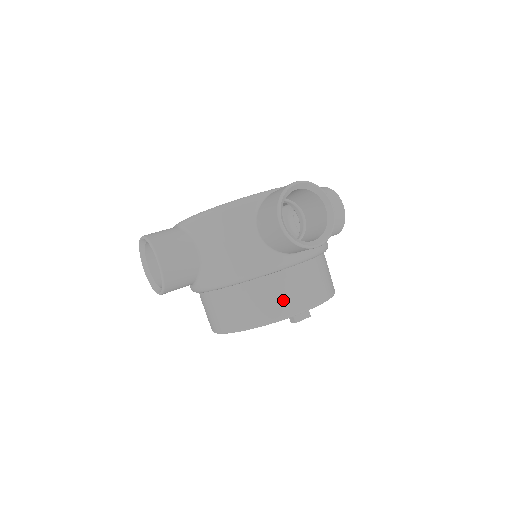
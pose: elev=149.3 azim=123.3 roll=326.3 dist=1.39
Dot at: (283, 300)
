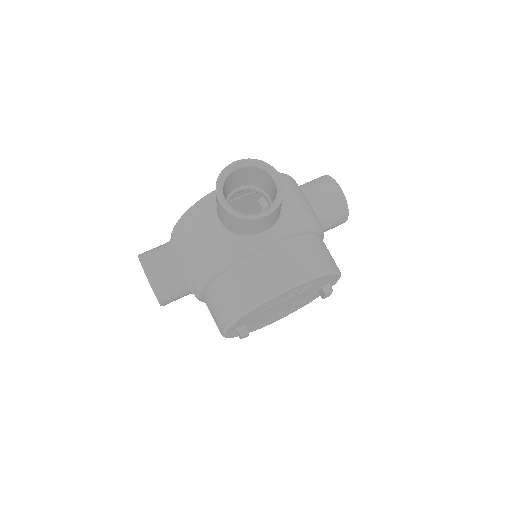
Dot at: (333, 259)
